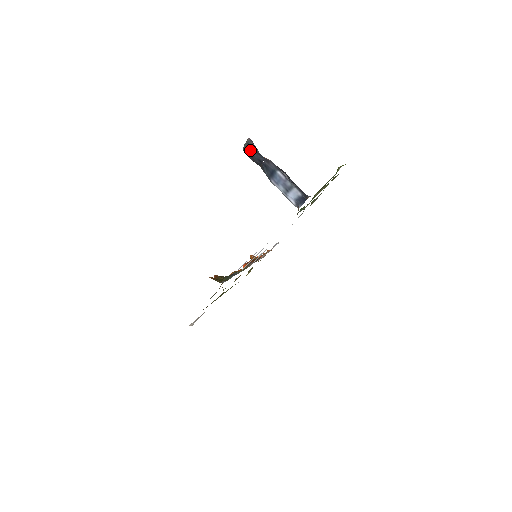
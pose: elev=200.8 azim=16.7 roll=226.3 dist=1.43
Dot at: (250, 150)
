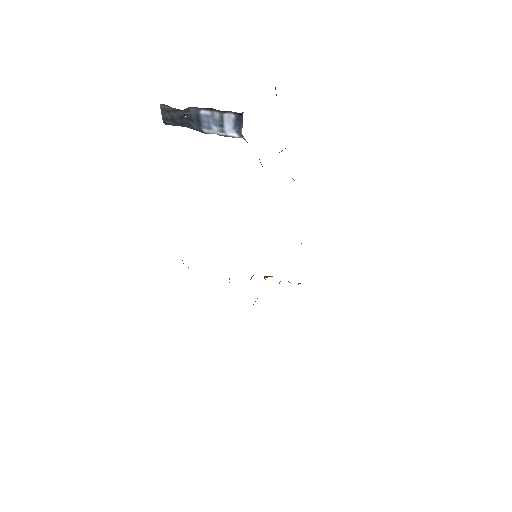
Dot at: (168, 115)
